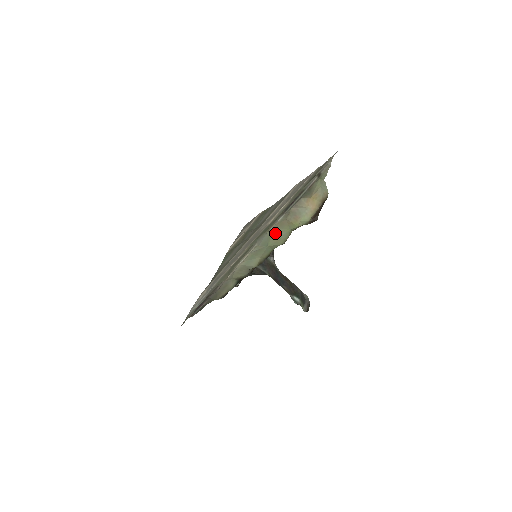
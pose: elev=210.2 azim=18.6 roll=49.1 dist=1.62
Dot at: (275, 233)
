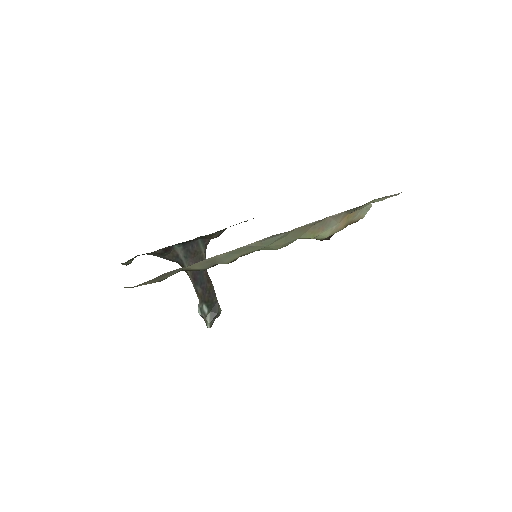
Dot at: (289, 235)
